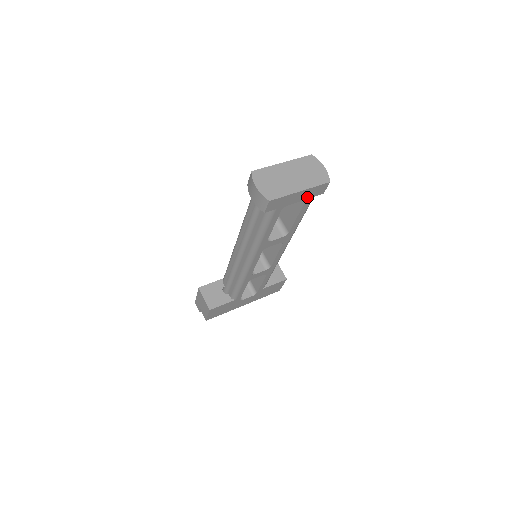
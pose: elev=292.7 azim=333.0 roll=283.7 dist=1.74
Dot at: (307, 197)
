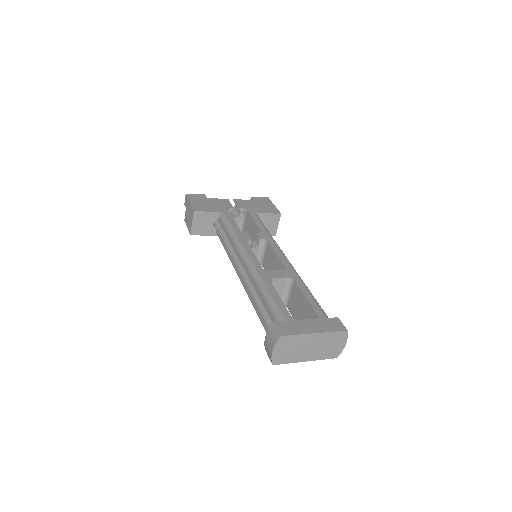
Dot at: occluded
